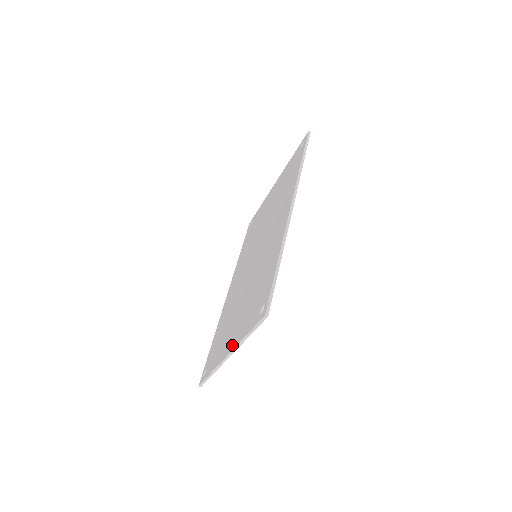
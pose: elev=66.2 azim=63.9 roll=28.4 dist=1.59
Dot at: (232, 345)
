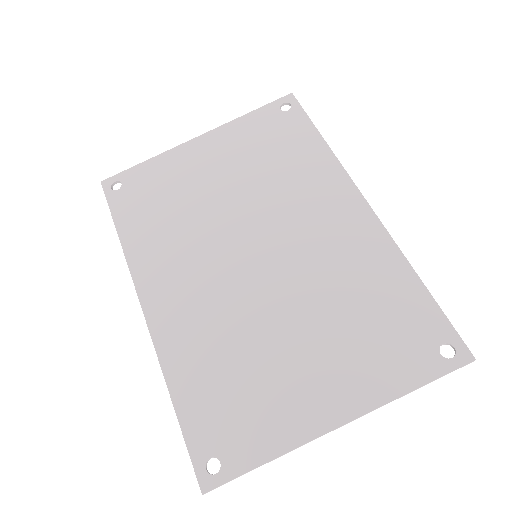
Dot at: (353, 406)
